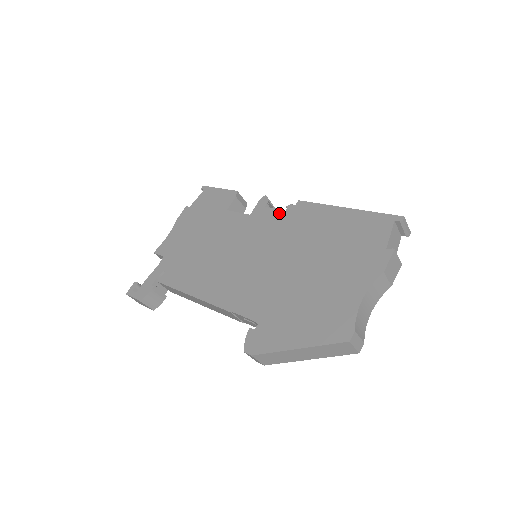
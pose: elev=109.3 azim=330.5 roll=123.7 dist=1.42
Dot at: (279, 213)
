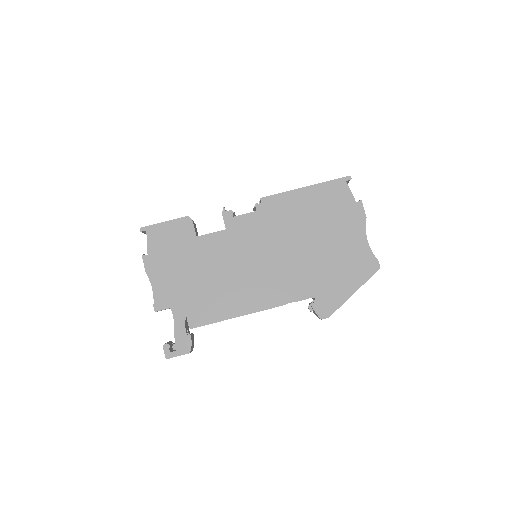
Dot at: (253, 216)
